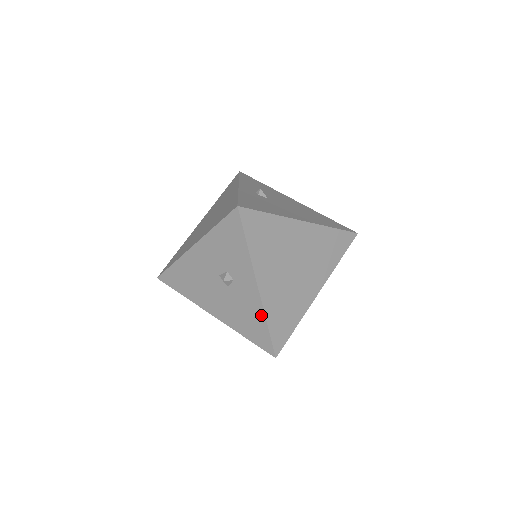
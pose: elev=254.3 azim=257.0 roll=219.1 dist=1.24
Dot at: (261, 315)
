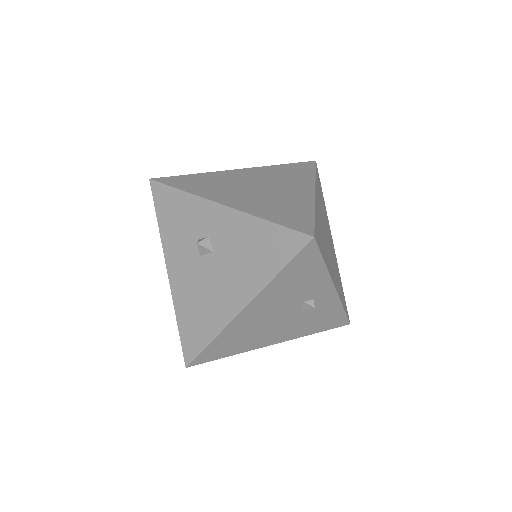
Dot at: (252, 222)
